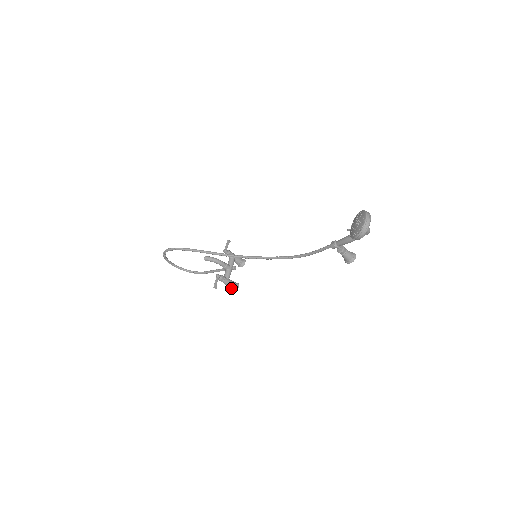
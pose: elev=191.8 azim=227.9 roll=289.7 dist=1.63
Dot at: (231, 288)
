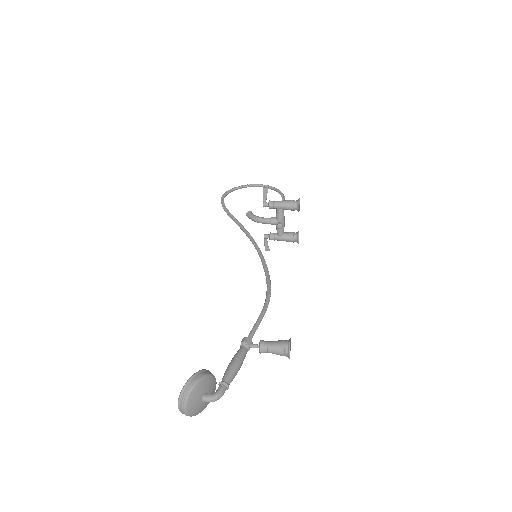
Dot at: (292, 241)
